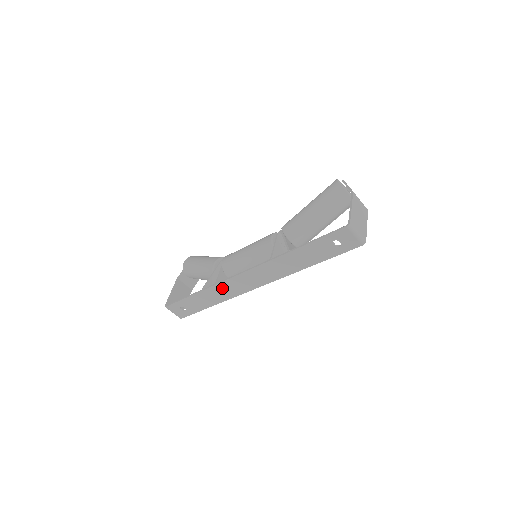
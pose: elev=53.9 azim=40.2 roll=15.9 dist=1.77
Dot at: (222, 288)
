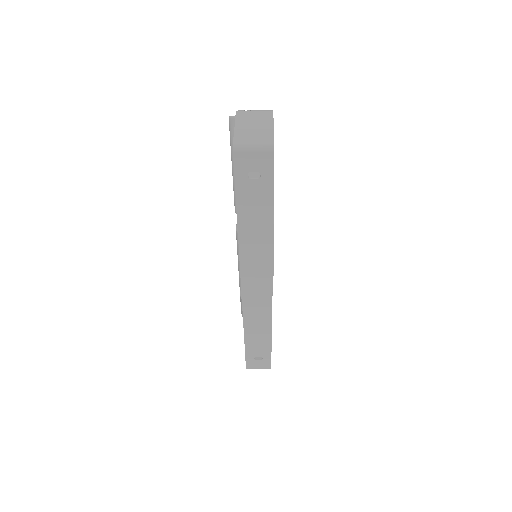
Dot at: (251, 313)
